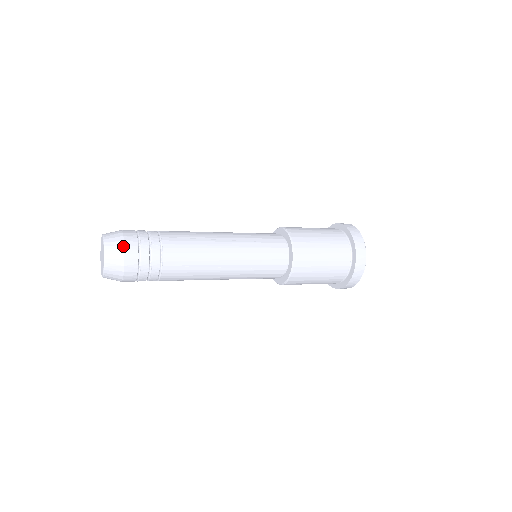
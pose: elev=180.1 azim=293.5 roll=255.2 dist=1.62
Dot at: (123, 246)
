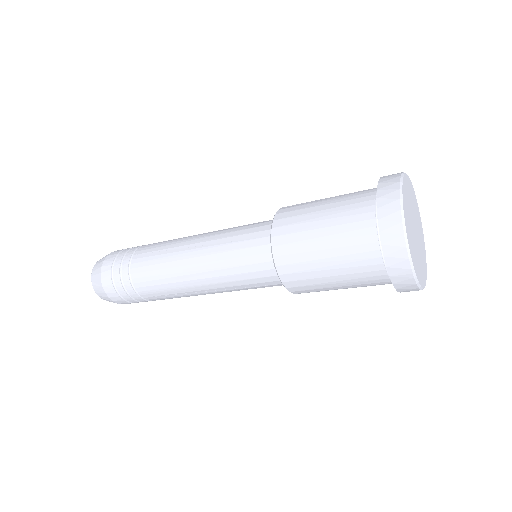
Dot at: occluded
